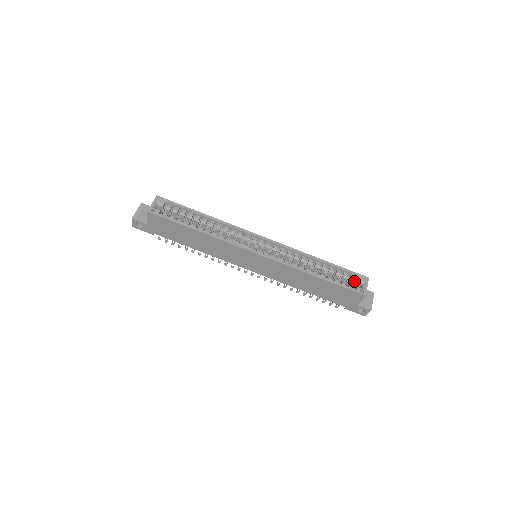
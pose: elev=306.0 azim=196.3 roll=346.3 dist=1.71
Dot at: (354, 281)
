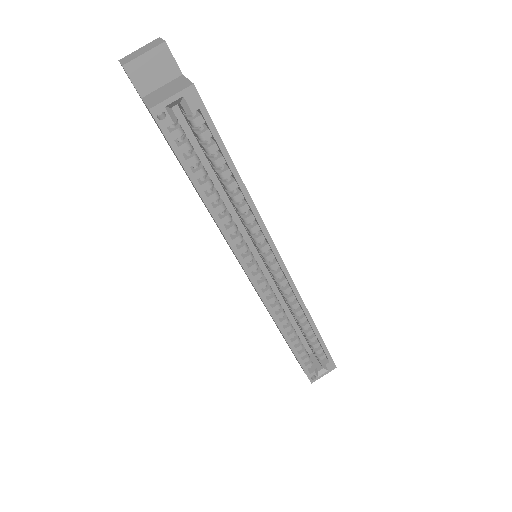
Dot at: occluded
